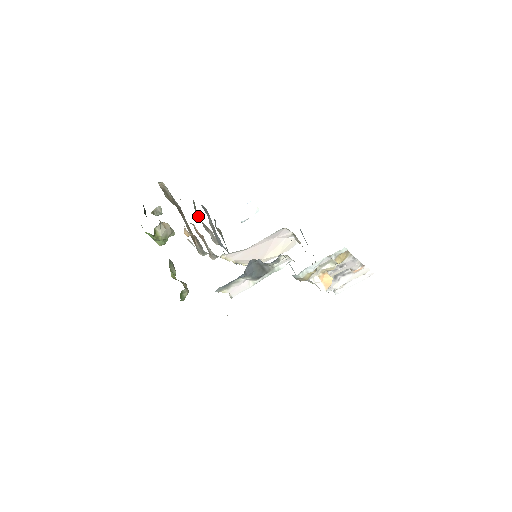
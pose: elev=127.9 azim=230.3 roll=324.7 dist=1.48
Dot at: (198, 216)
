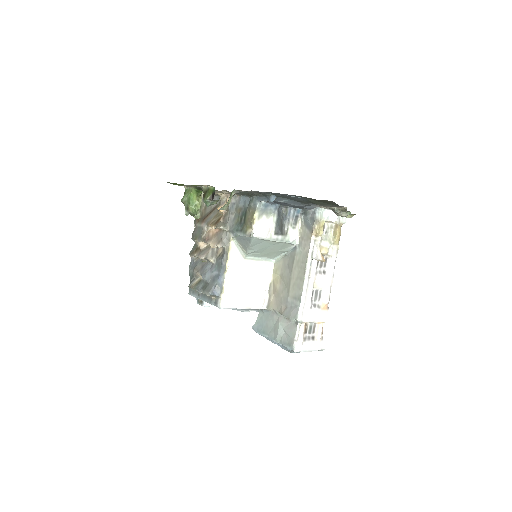
Dot at: (194, 253)
